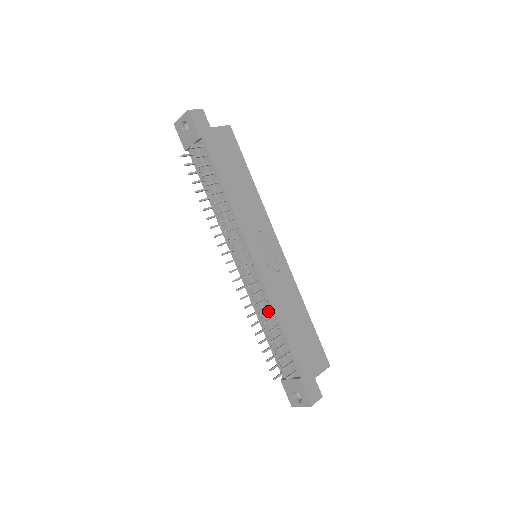
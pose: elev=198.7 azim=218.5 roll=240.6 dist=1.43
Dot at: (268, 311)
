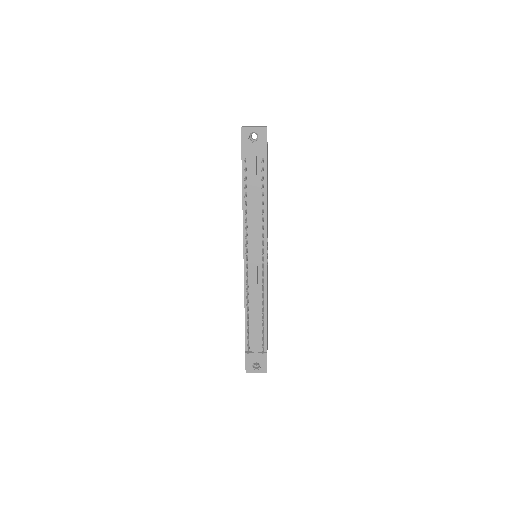
Dot at: (260, 302)
